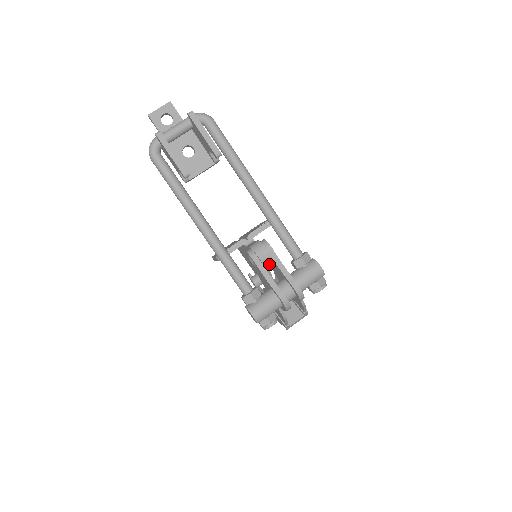
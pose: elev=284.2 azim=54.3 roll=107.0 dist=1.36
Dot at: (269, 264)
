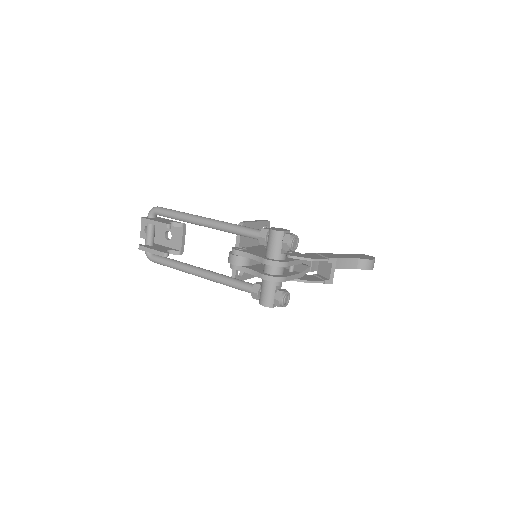
Dot at: (246, 261)
